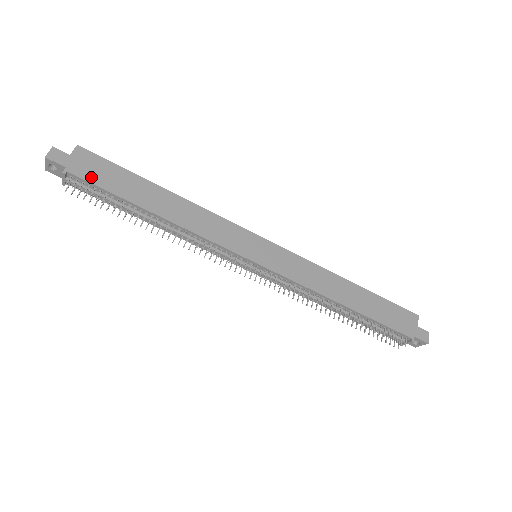
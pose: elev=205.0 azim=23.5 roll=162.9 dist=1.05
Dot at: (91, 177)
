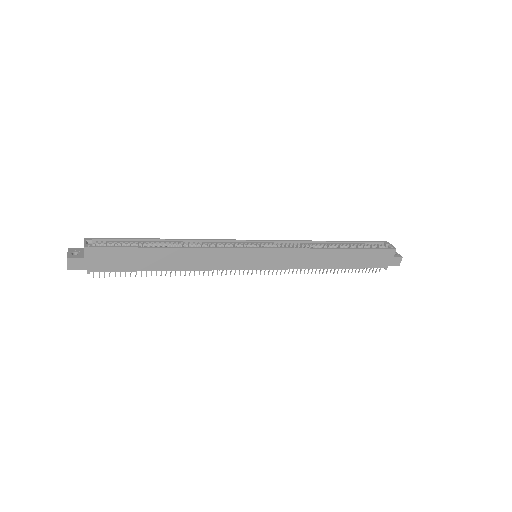
Dot at: (109, 267)
